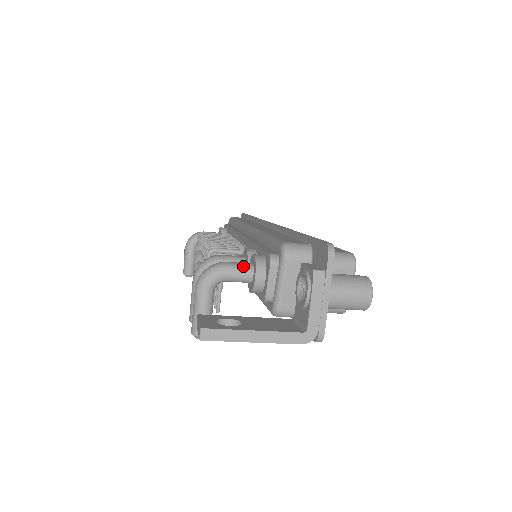
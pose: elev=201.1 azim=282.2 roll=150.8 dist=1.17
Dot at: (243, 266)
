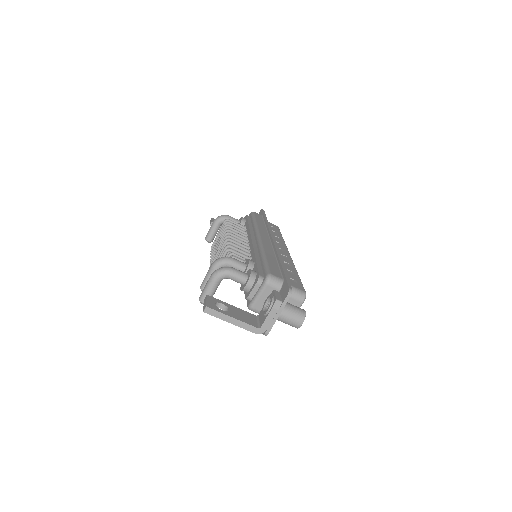
Dot at: (242, 275)
